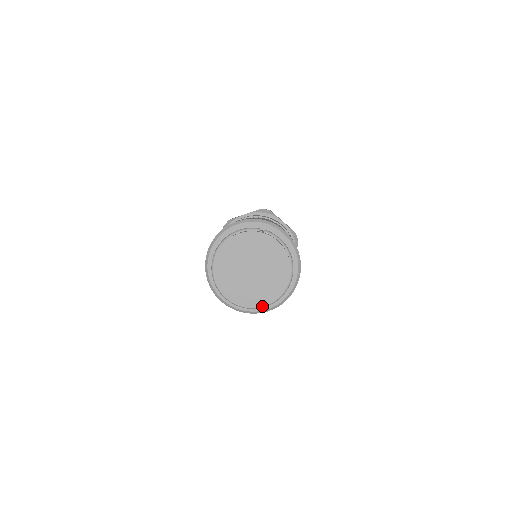
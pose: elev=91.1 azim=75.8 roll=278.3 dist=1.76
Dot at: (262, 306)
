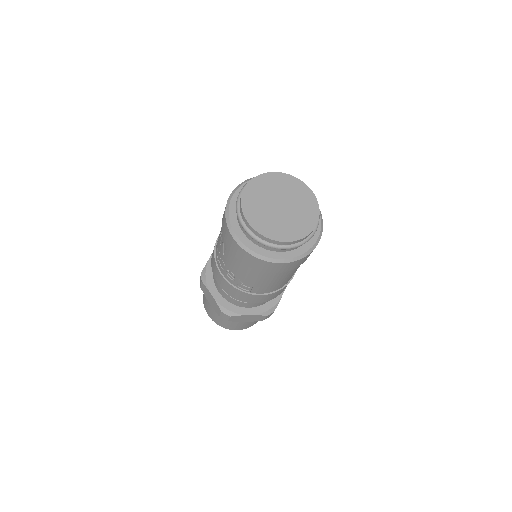
Dot at: (315, 226)
